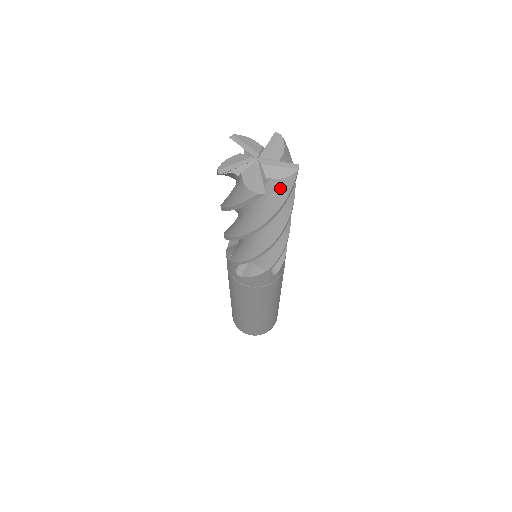
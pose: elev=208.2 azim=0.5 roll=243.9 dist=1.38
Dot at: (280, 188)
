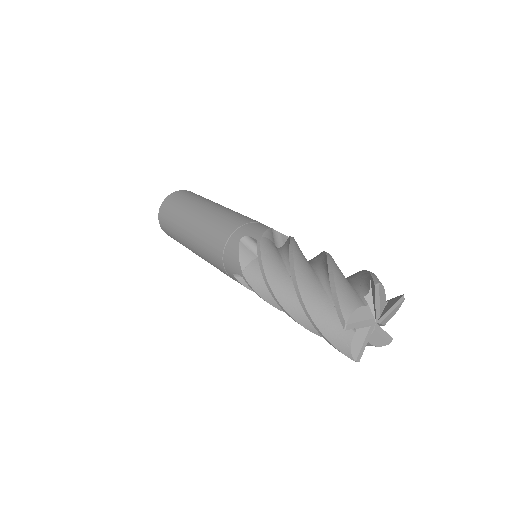
Dot at: occluded
